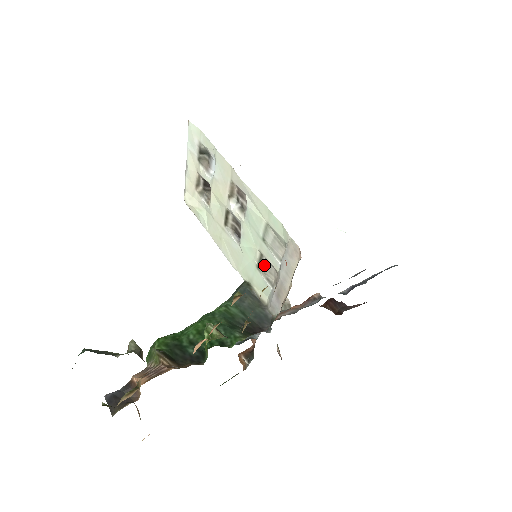
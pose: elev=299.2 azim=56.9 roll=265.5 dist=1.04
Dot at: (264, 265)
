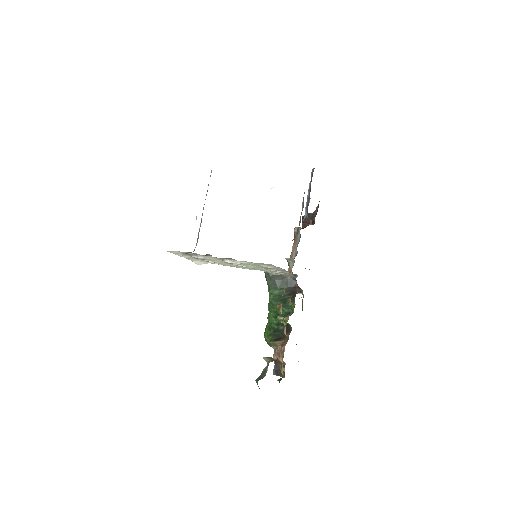
Dot at: (268, 268)
